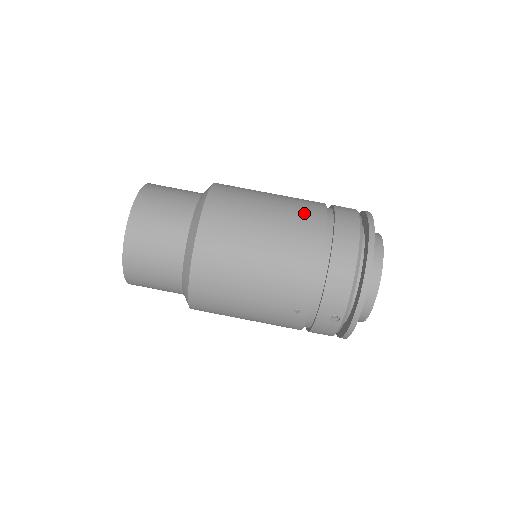
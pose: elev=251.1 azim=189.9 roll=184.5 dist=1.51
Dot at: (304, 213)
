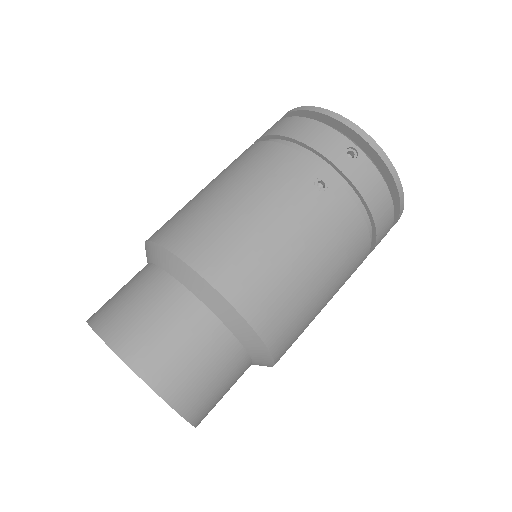
Dot at: occluded
